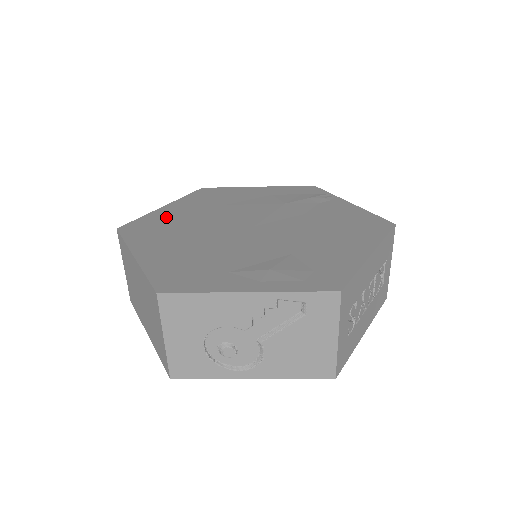
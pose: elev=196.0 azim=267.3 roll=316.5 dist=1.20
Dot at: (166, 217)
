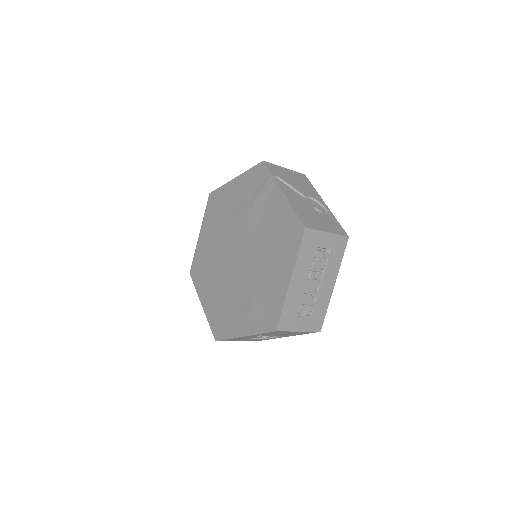
Dot at: (203, 251)
